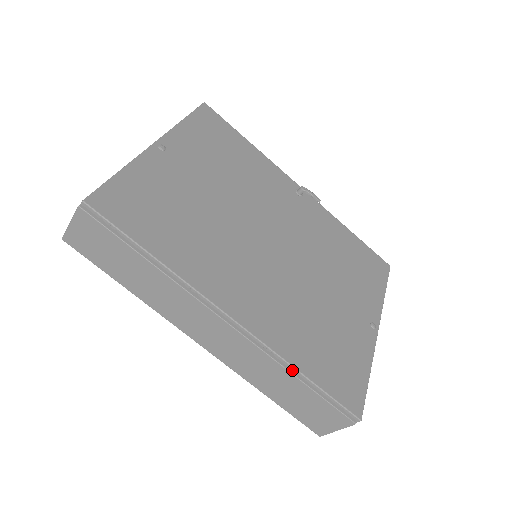
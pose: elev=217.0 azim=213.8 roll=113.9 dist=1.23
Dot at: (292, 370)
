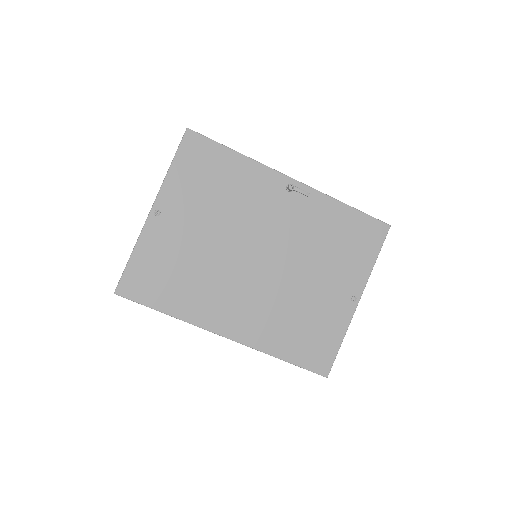
Dot at: (276, 355)
